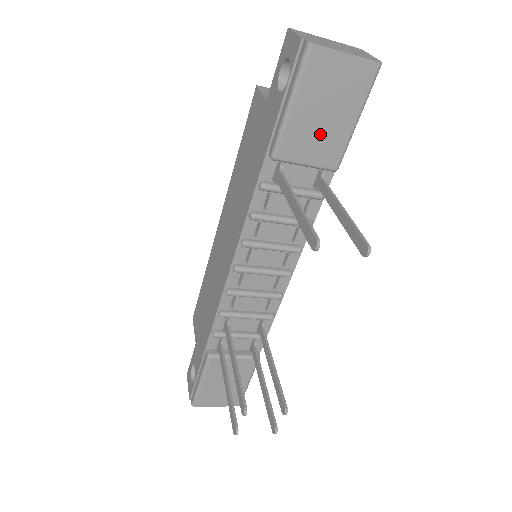
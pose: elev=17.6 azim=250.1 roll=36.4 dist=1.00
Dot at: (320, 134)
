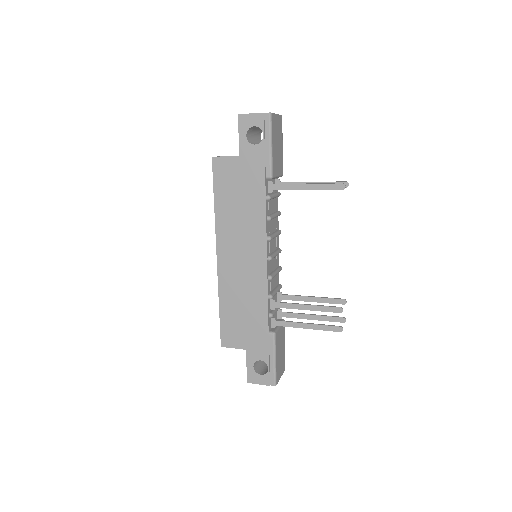
Dot at: (278, 157)
